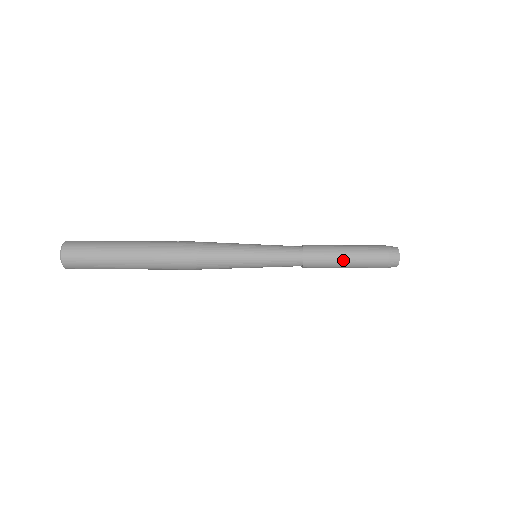
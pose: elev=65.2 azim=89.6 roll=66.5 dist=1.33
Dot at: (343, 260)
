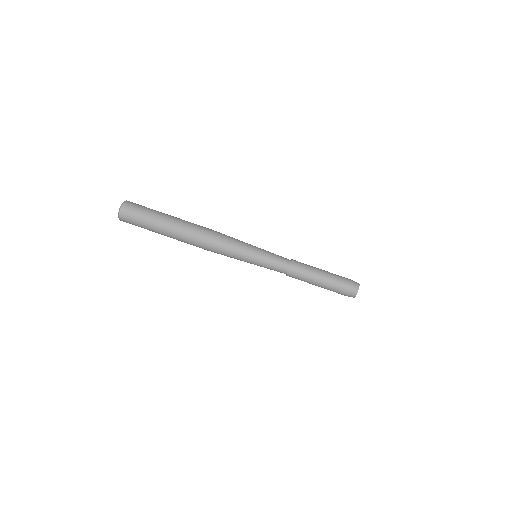
Dot at: (318, 276)
